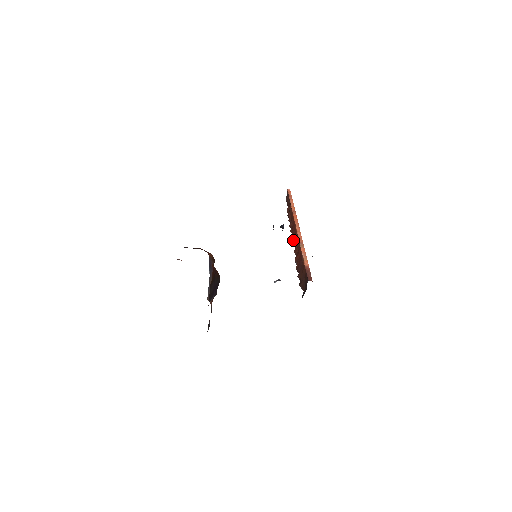
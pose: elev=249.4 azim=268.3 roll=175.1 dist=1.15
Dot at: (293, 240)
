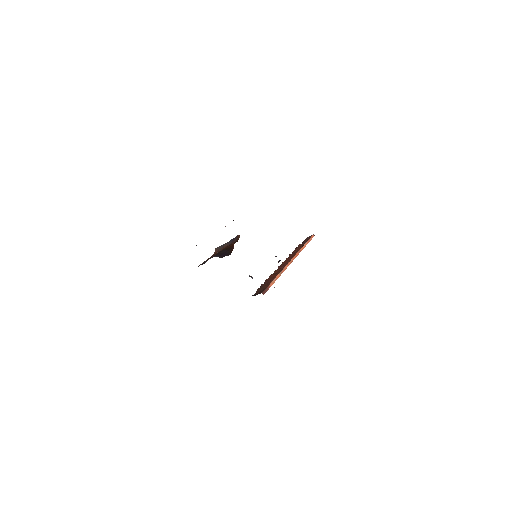
Dot at: (282, 264)
